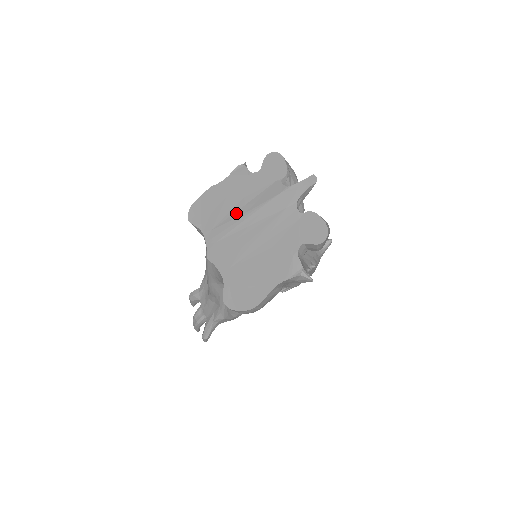
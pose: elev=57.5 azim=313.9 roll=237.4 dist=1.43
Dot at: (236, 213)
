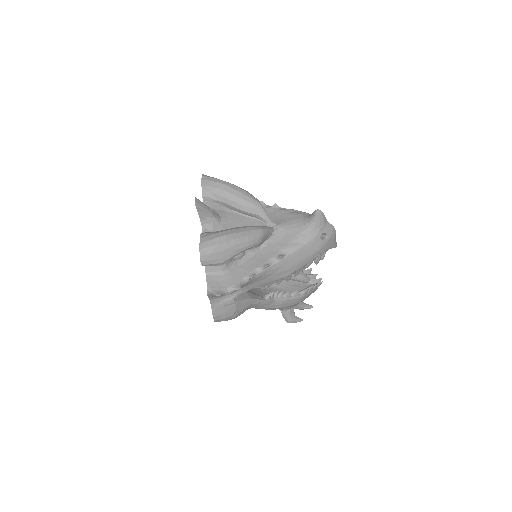
Dot at: occluded
